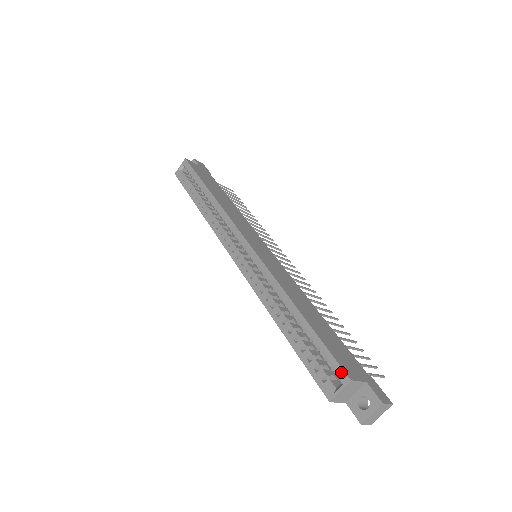
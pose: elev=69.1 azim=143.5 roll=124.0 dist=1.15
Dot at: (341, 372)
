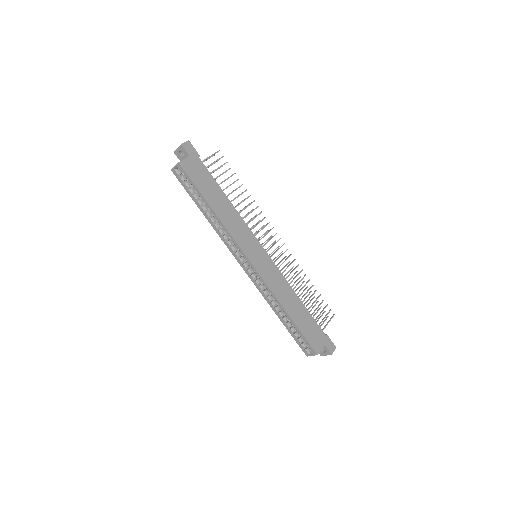
Dot at: (313, 351)
